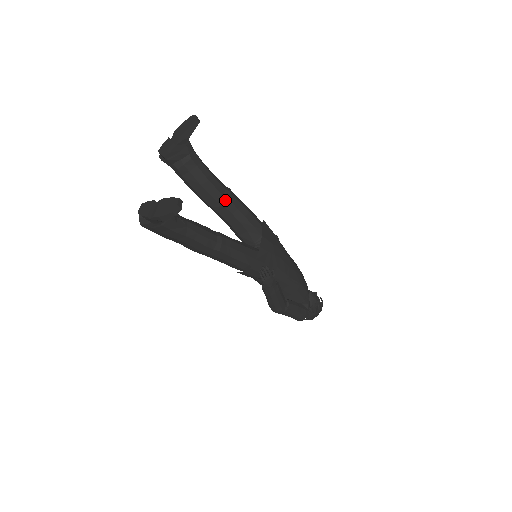
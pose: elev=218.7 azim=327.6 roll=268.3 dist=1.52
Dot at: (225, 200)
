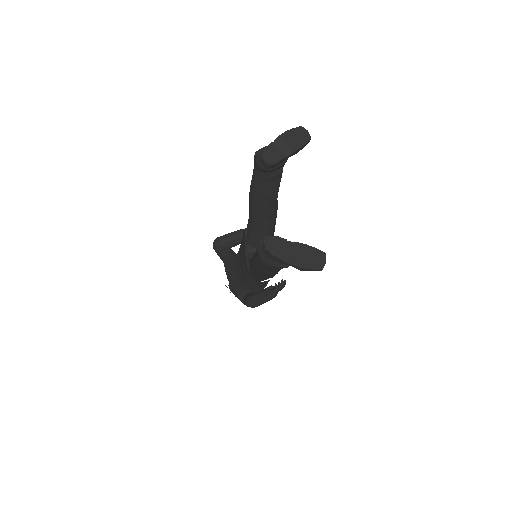
Dot at: (274, 210)
